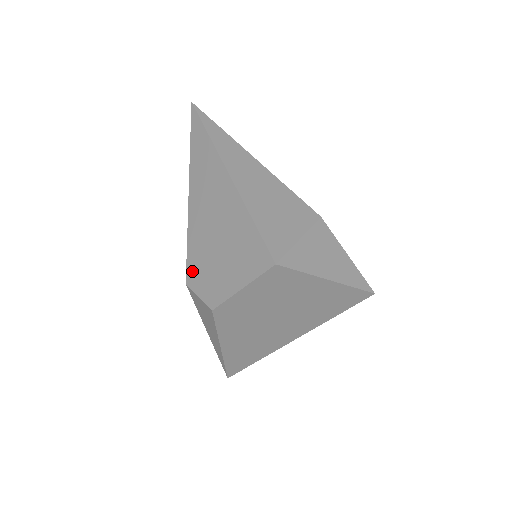
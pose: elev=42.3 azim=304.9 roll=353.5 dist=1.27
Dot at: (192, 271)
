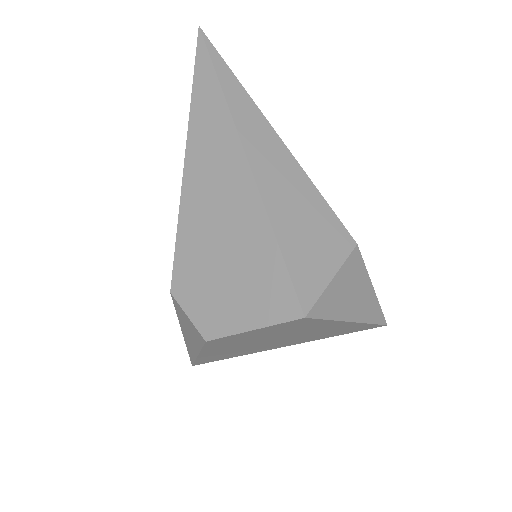
Dot at: (181, 279)
